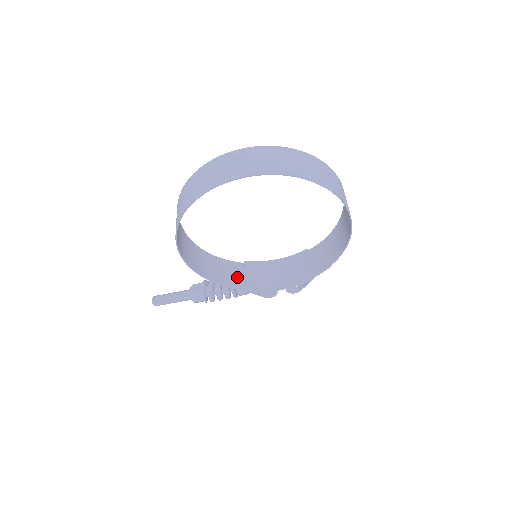
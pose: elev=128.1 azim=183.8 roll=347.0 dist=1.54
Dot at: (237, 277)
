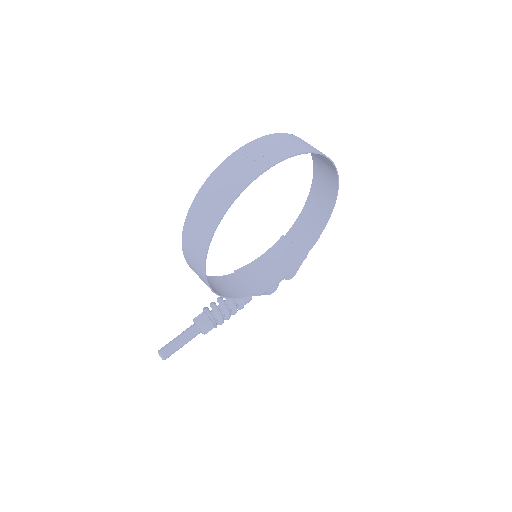
Dot at: (241, 287)
